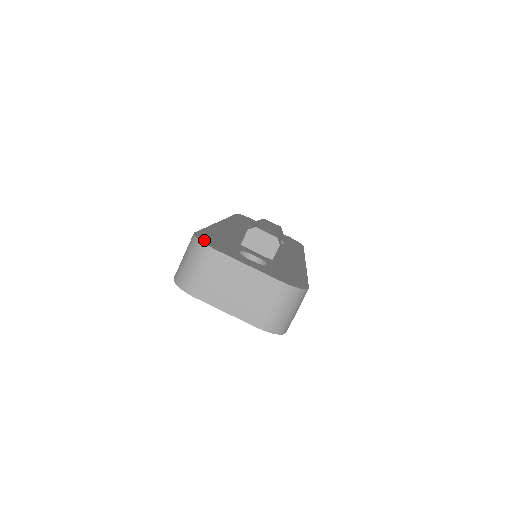
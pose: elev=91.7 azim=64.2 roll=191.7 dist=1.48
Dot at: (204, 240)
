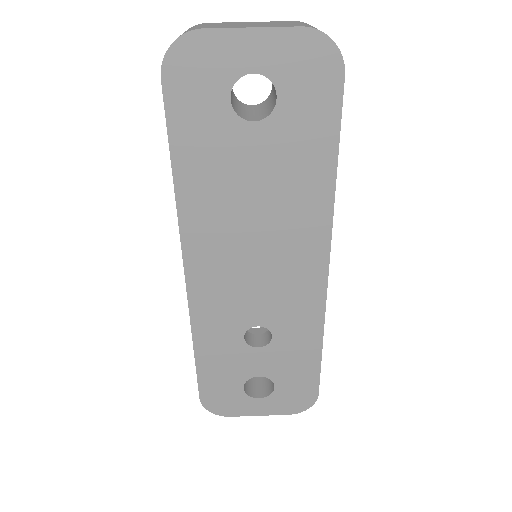
Dot at: occluded
